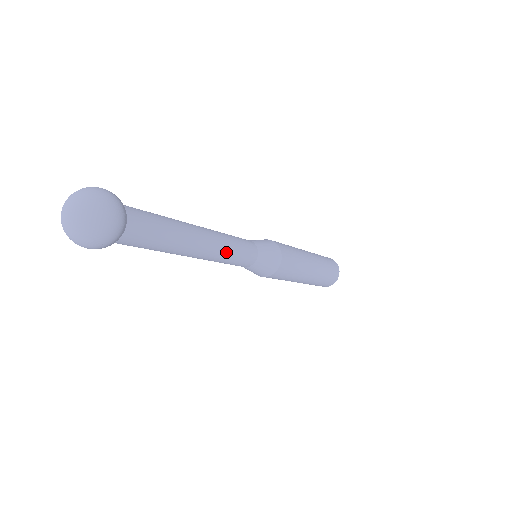
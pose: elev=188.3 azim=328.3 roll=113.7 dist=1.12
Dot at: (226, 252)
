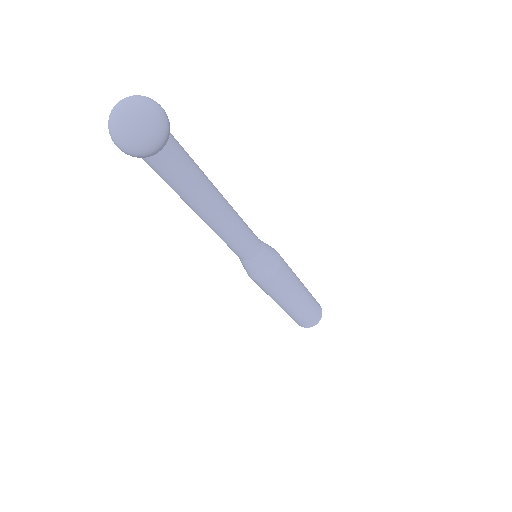
Dot at: (235, 230)
